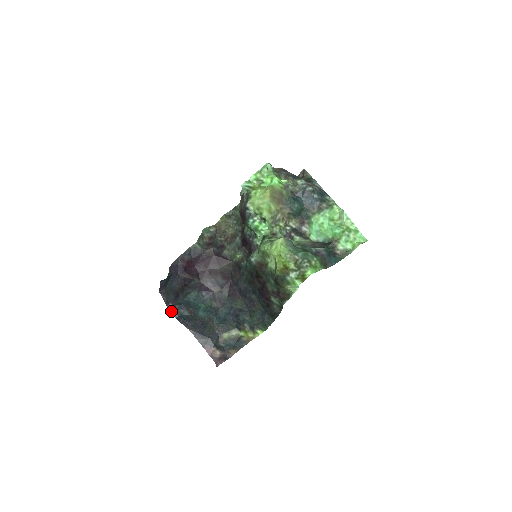
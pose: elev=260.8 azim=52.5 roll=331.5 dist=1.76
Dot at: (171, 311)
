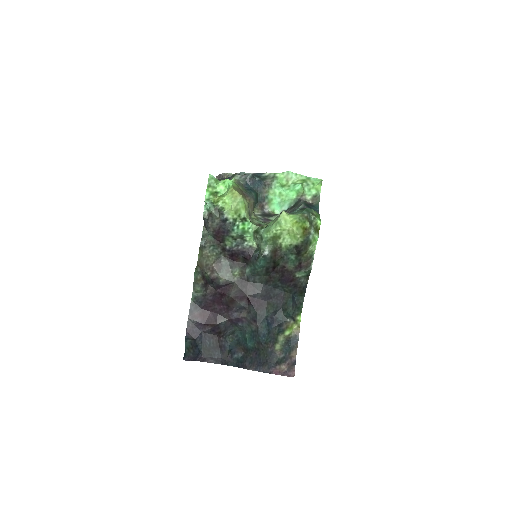
Dot at: (227, 365)
